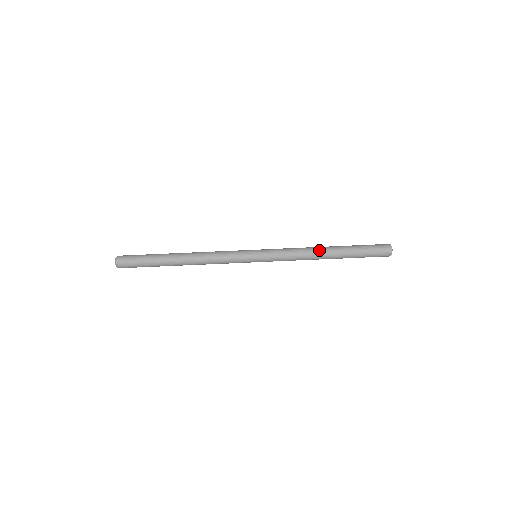
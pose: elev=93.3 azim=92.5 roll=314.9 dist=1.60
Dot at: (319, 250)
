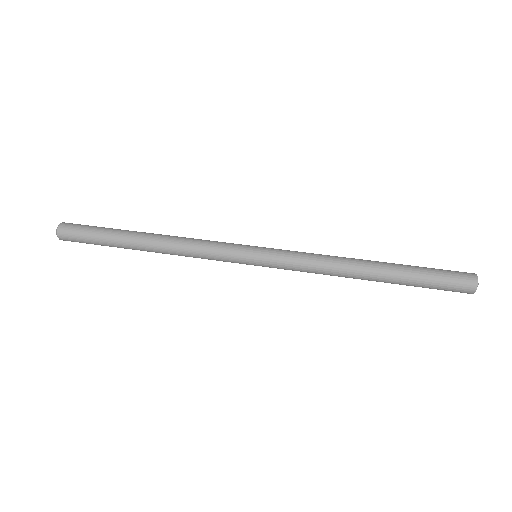
Dot at: occluded
